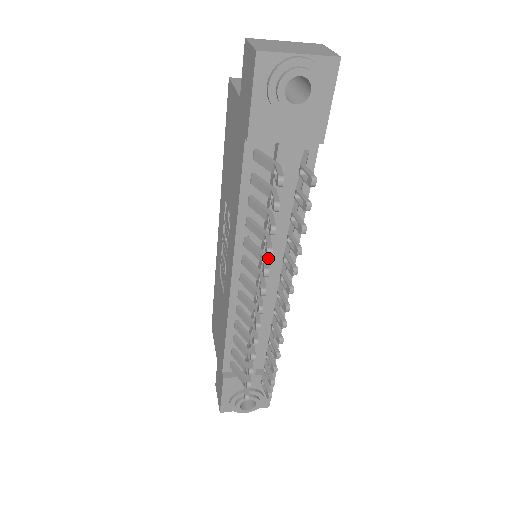
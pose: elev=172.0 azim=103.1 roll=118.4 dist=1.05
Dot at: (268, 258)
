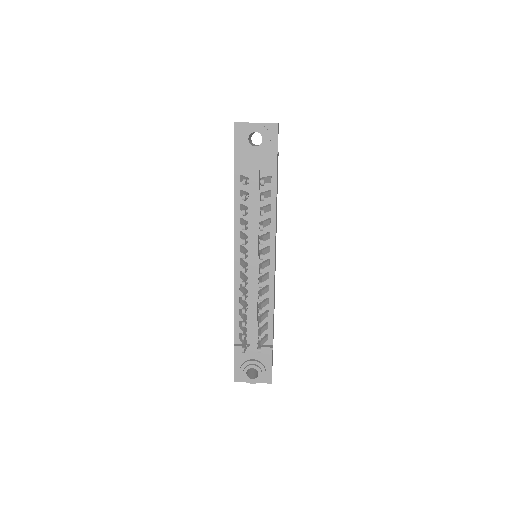
Dot at: (254, 245)
